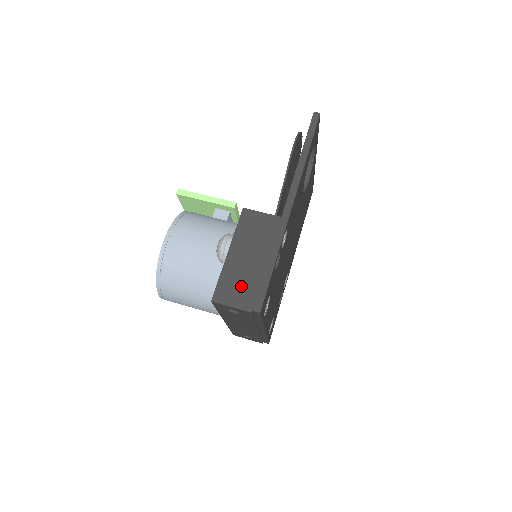
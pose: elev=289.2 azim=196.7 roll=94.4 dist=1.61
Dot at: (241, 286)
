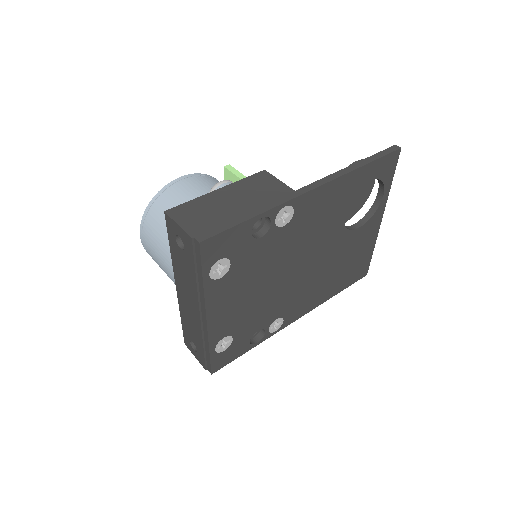
Dot at: (204, 215)
